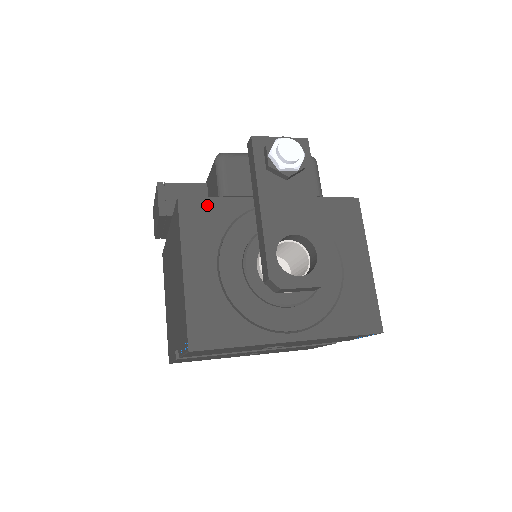
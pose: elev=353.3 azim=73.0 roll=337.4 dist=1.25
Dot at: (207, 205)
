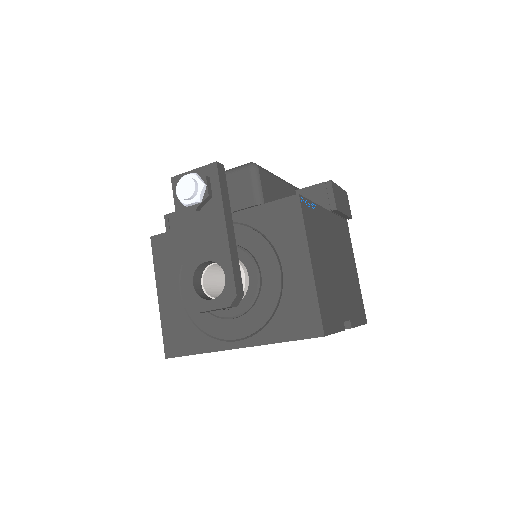
Dot at: (170, 238)
